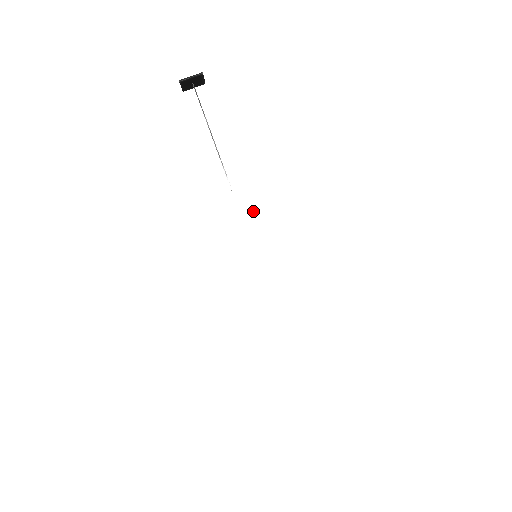
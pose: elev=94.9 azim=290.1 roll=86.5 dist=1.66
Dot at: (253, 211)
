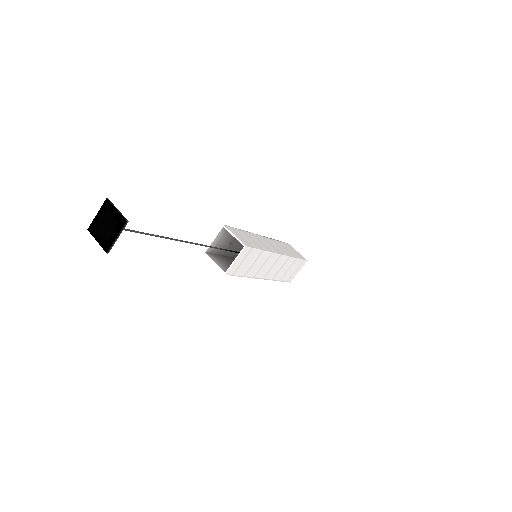
Dot at: (252, 252)
